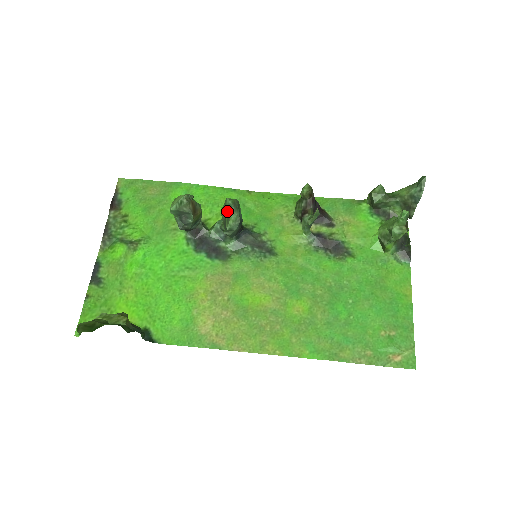
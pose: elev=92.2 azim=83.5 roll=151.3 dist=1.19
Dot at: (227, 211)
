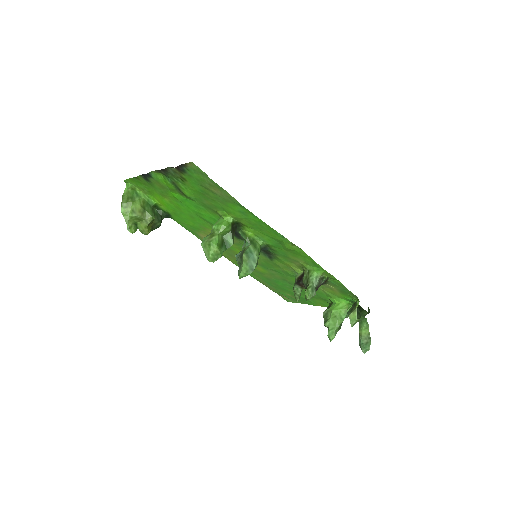
Dot at: (239, 269)
